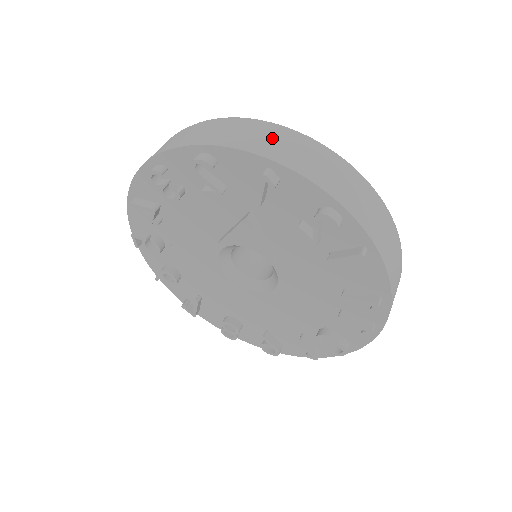
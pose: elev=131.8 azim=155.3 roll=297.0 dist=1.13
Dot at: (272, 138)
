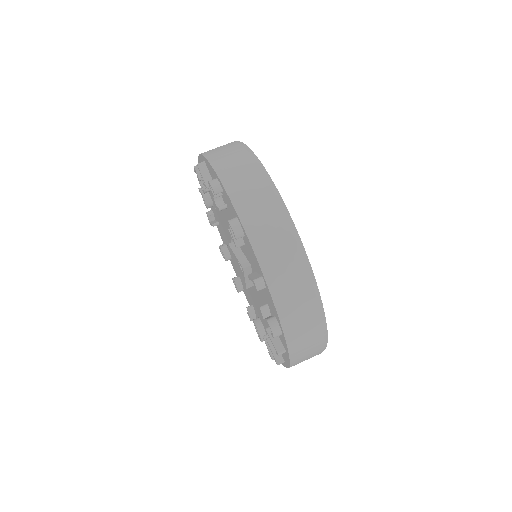
Dot at: (285, 260)
